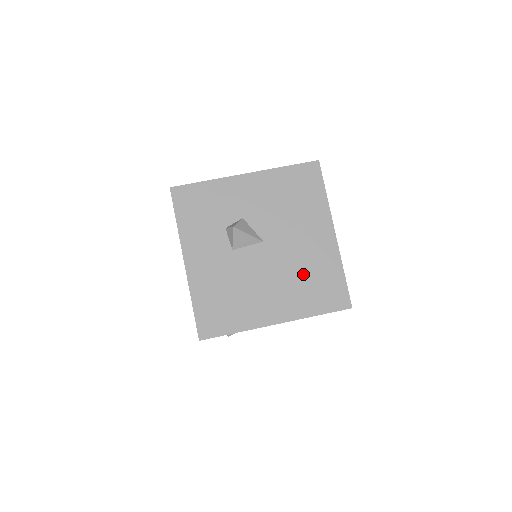
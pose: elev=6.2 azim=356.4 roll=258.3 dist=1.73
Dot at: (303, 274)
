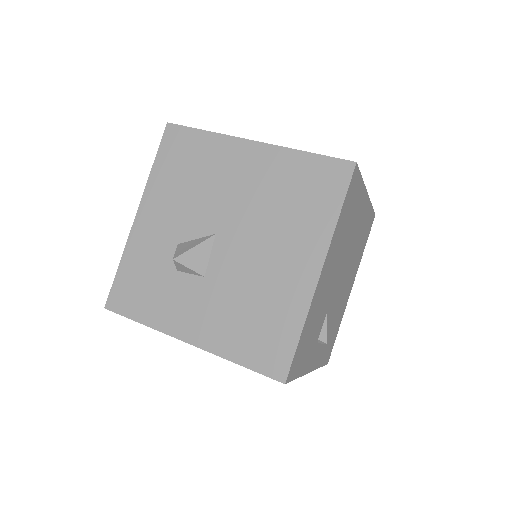
Dot at: (279, 205)
